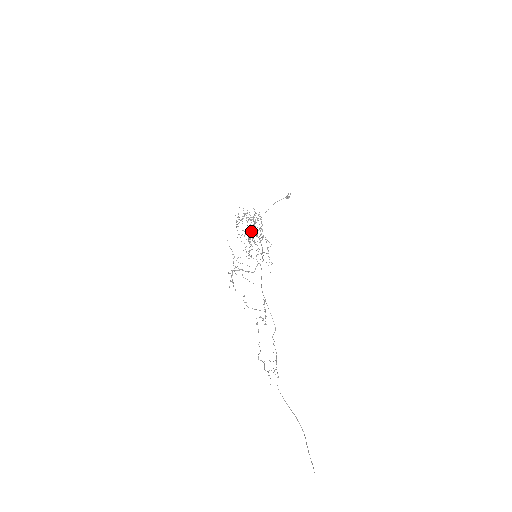
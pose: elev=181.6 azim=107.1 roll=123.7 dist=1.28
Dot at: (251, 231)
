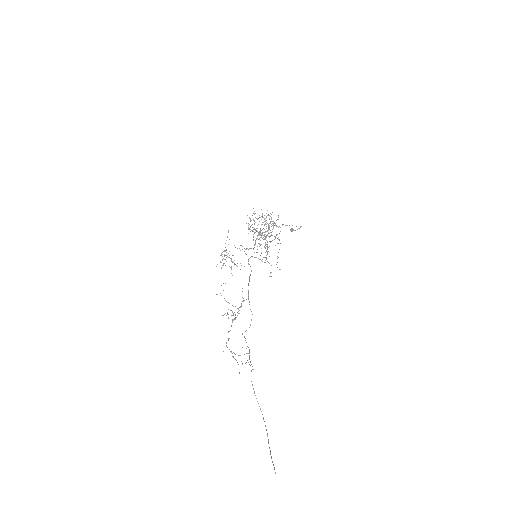
Dot at: (262, 233)
